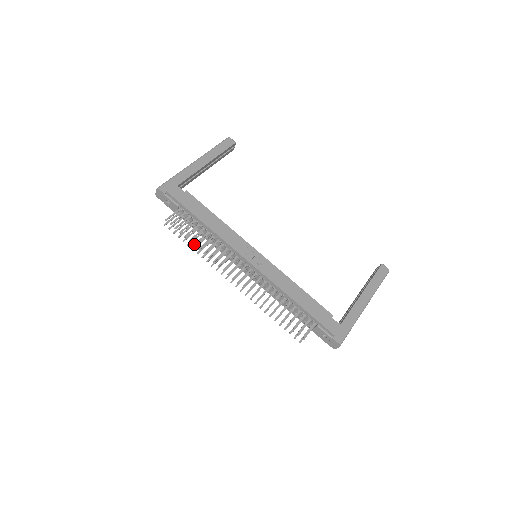
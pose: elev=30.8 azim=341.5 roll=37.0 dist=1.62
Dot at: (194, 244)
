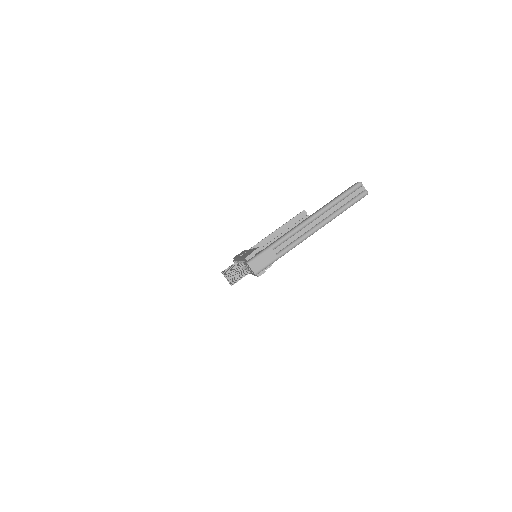
Dot at: occluded
